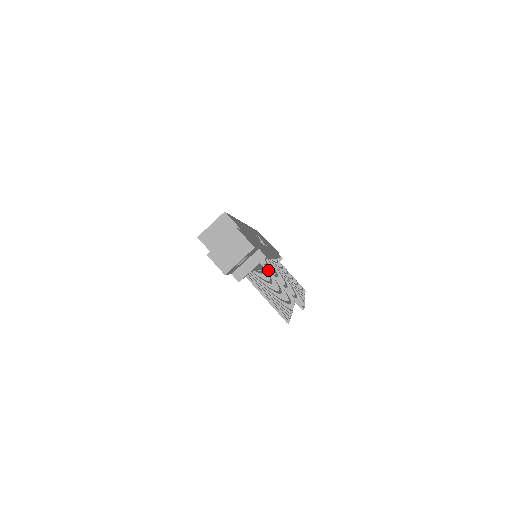
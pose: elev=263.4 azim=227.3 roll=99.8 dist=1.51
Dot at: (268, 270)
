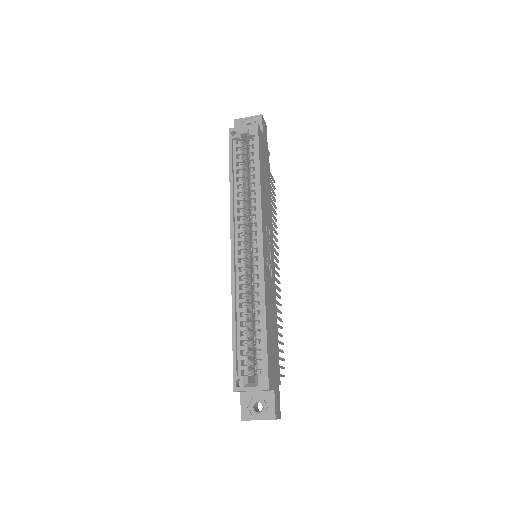
Dot at: occluded
